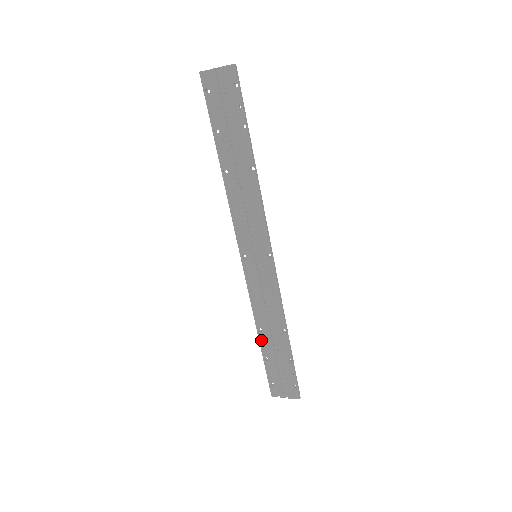
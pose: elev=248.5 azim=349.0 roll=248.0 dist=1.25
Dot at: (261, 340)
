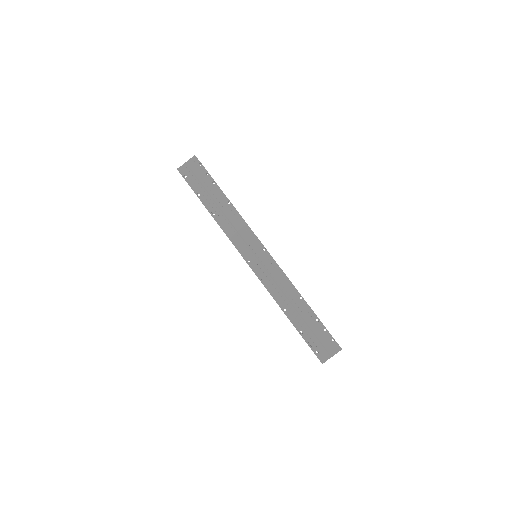
Dot at: (290, 318)
